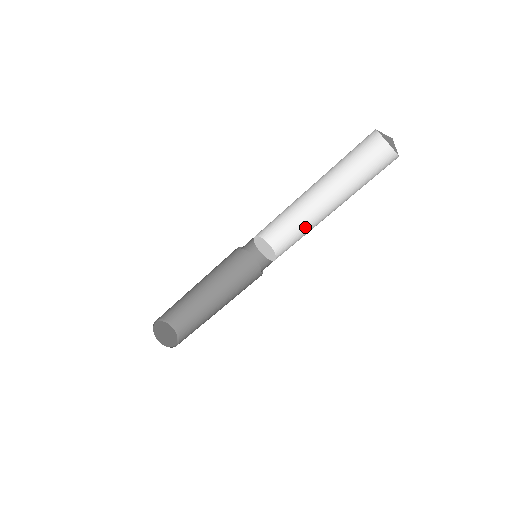
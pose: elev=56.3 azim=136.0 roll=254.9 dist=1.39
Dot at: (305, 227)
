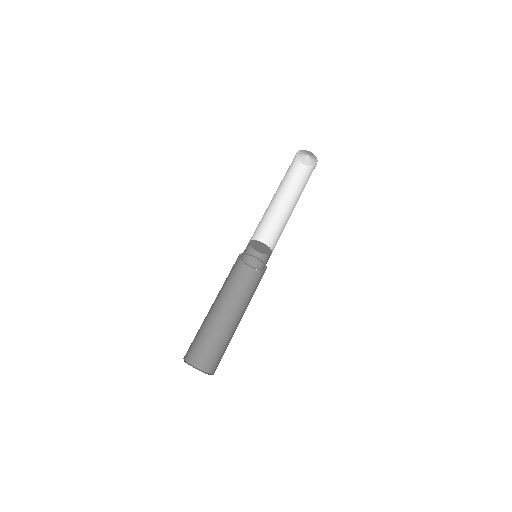
Dot at: (285, 225)
